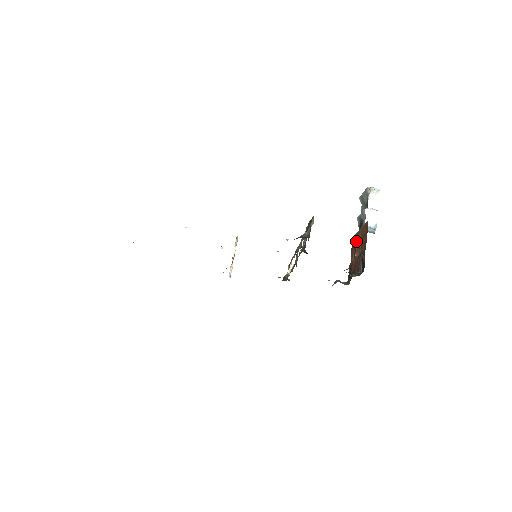
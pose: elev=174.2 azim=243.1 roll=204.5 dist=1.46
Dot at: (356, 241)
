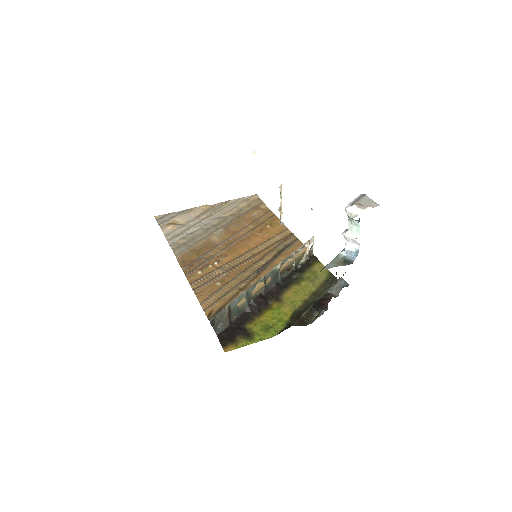
Dot at: occluded
